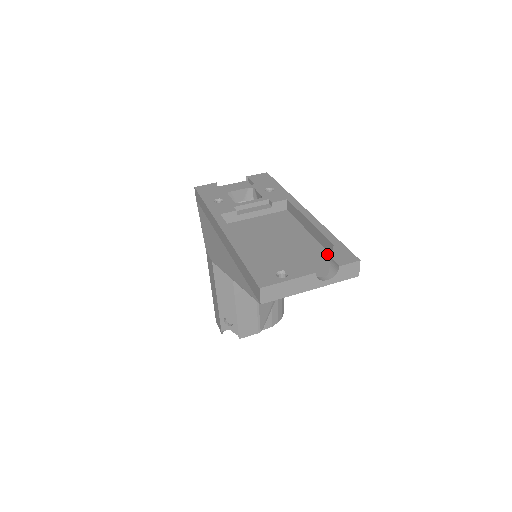
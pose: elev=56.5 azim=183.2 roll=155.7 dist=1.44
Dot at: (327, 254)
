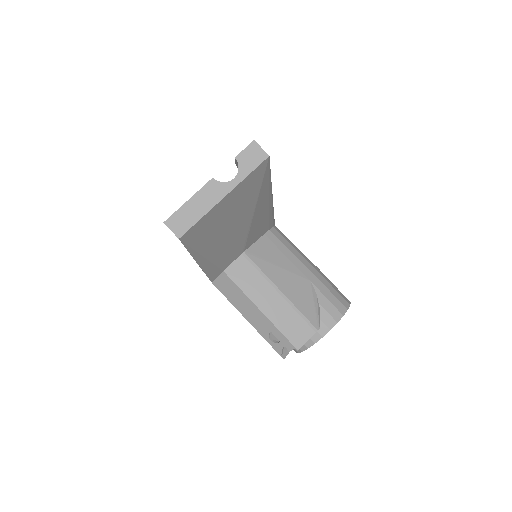
Dot at: occluded
